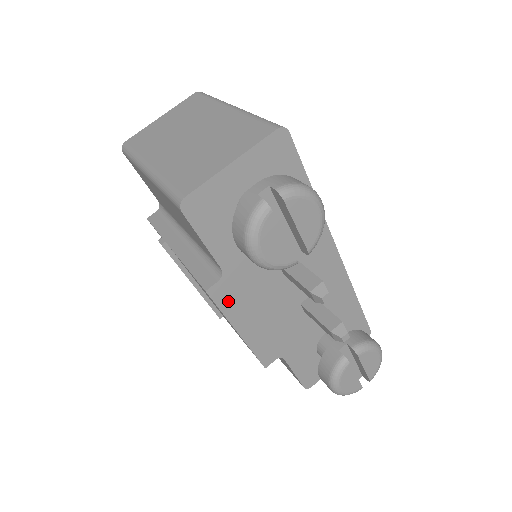
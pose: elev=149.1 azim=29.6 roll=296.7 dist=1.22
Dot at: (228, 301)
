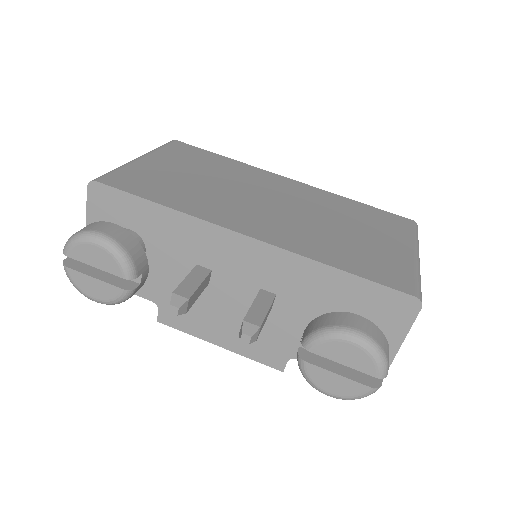
Dot at: (182, 323)
